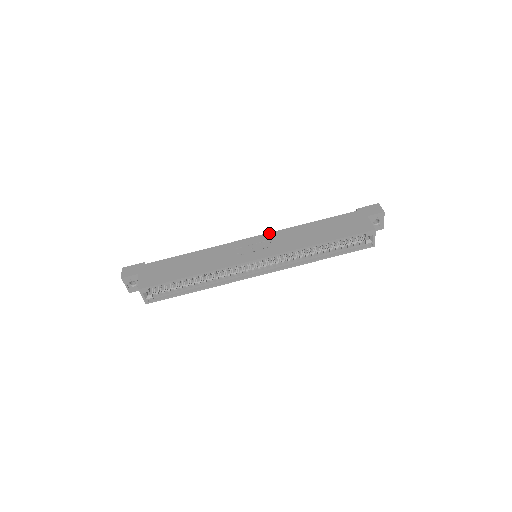
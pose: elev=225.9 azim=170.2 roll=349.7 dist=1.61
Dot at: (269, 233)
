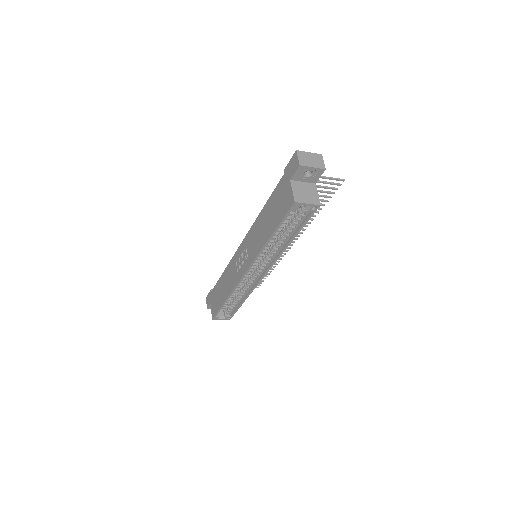
Dot at: (246, 235)
